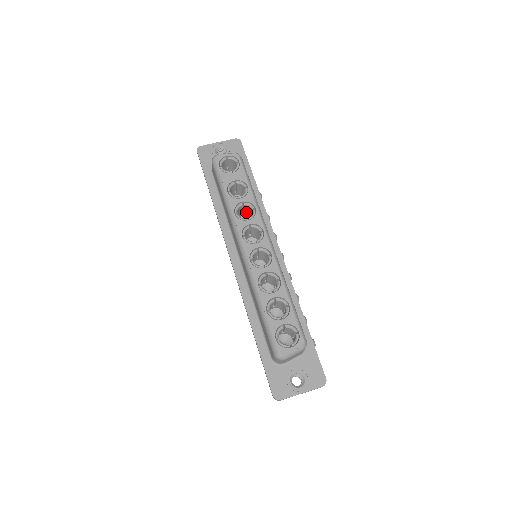
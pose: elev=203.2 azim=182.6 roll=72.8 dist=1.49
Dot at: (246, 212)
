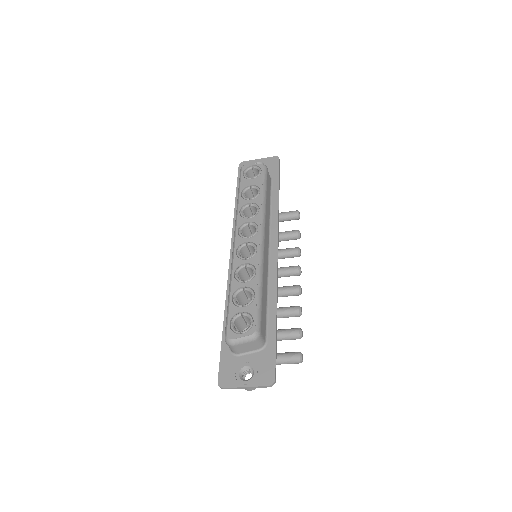
Dot at: occluded
